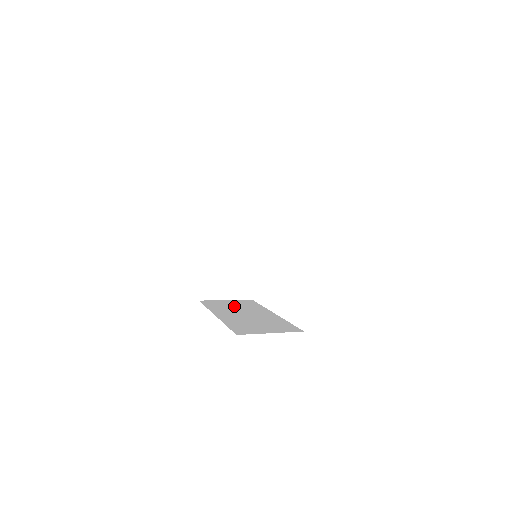
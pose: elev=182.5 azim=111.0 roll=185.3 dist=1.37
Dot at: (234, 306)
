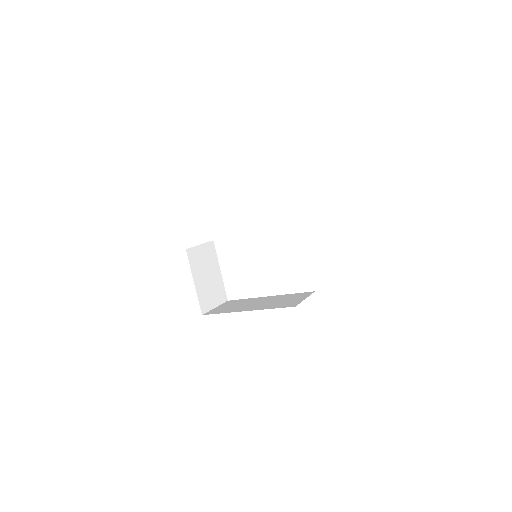
Dot at: (235, 305)
